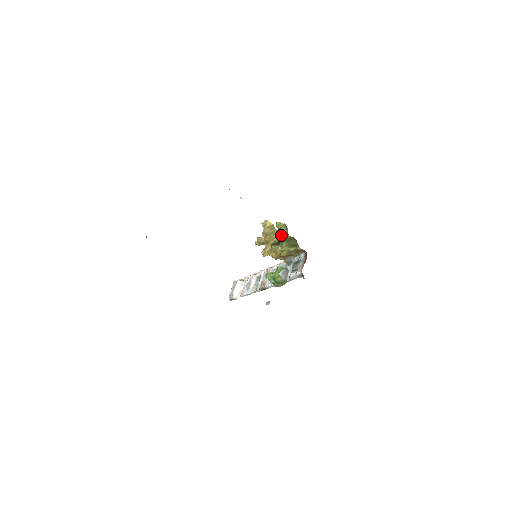
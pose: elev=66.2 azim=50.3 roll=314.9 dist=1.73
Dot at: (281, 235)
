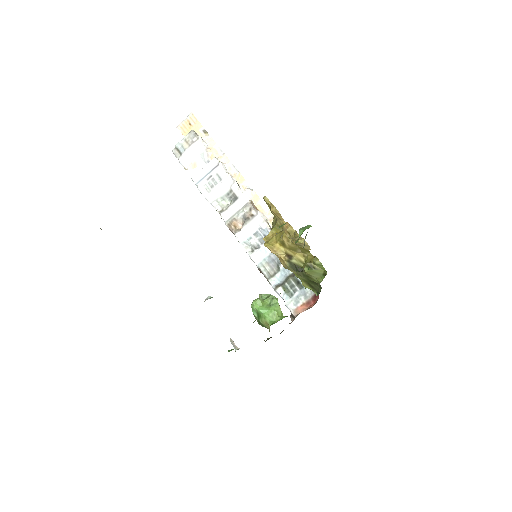
Dot at: (309, 274)
